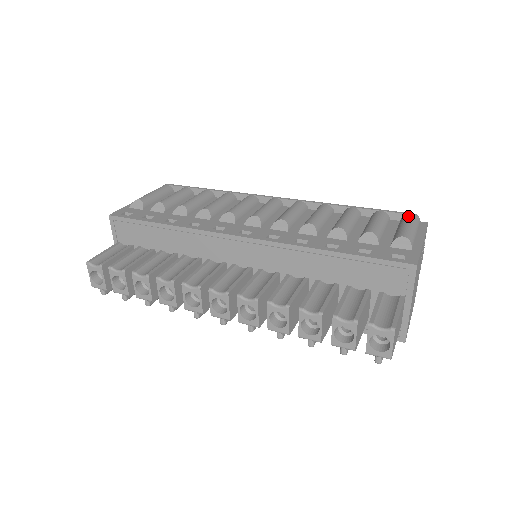
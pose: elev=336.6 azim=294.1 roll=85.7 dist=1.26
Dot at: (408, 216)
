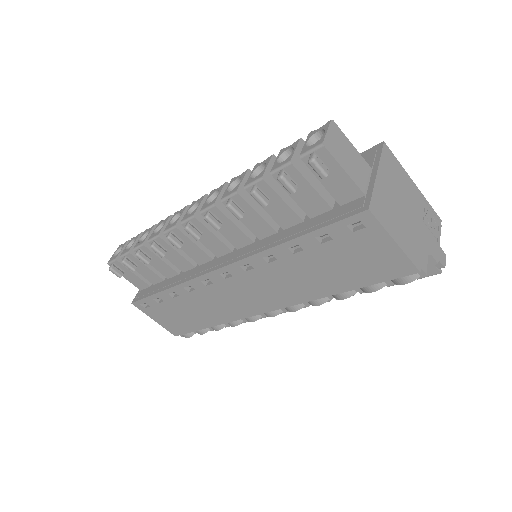
Dot at: occluded
